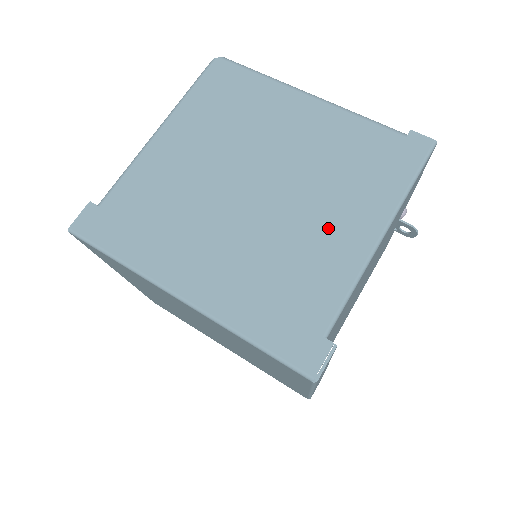
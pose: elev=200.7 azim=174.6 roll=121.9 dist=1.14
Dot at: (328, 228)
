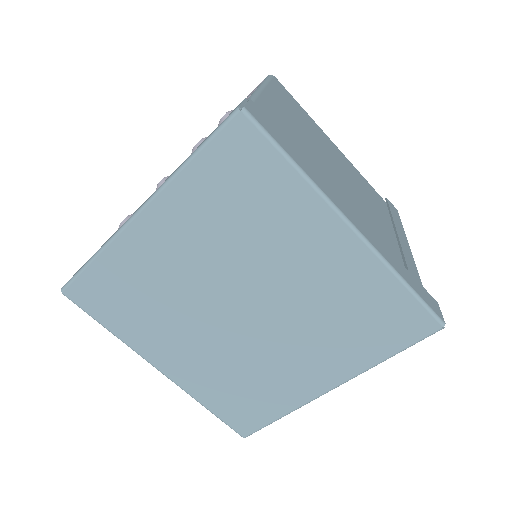
Dot at: (386, 230)
